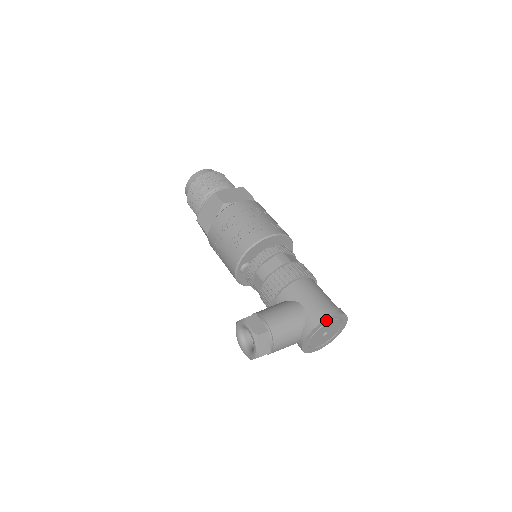
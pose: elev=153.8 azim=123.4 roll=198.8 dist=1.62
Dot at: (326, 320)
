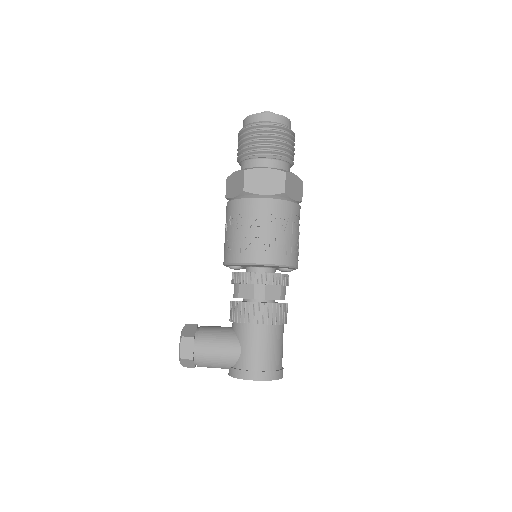
Dot at: (248, 379)
